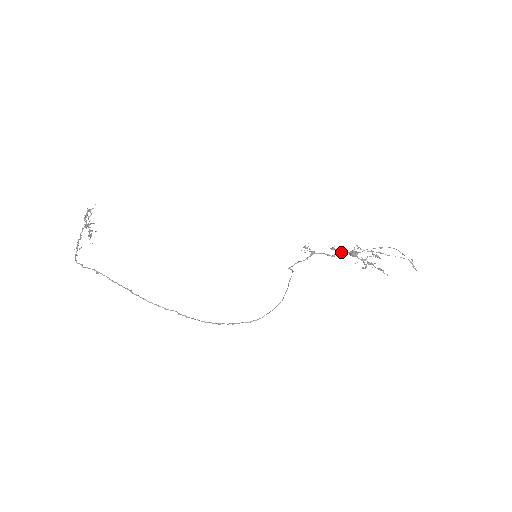
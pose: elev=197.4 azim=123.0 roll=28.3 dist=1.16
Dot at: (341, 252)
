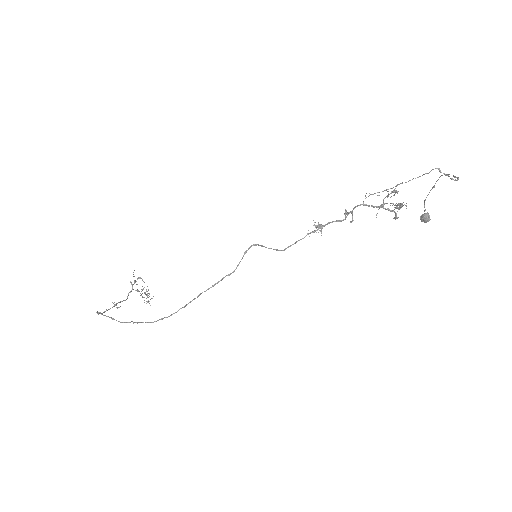
Dot at: occluded
